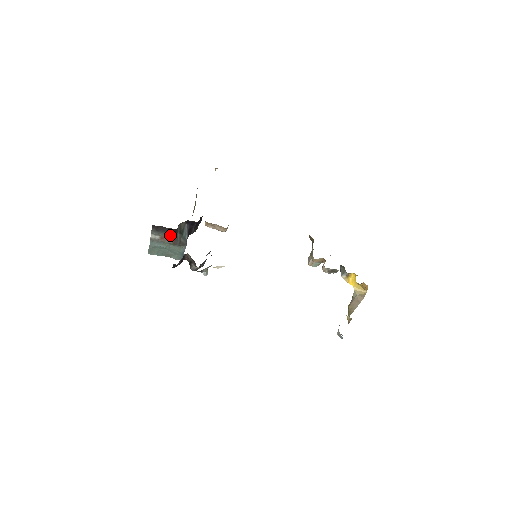
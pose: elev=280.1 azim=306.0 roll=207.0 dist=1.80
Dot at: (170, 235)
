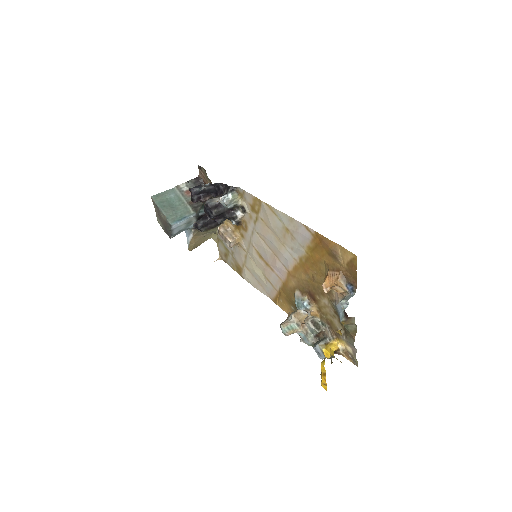
Dot at: occluded
